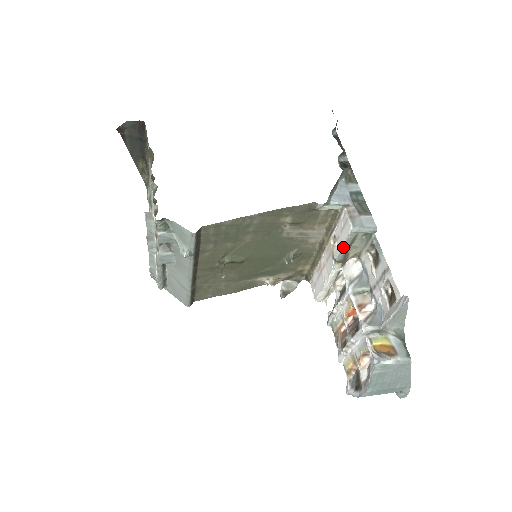
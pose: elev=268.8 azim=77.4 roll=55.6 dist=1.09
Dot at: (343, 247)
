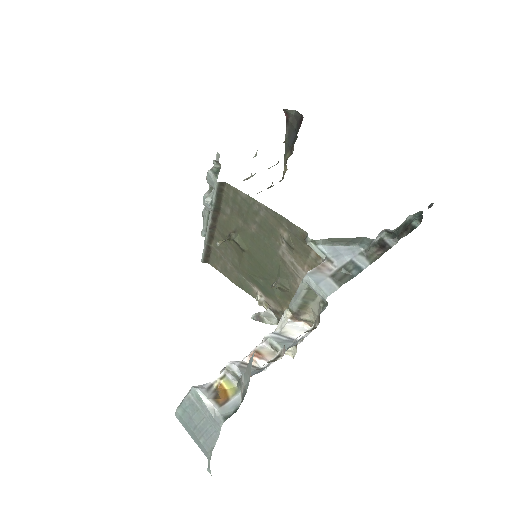
Dot at: (296, 293)
